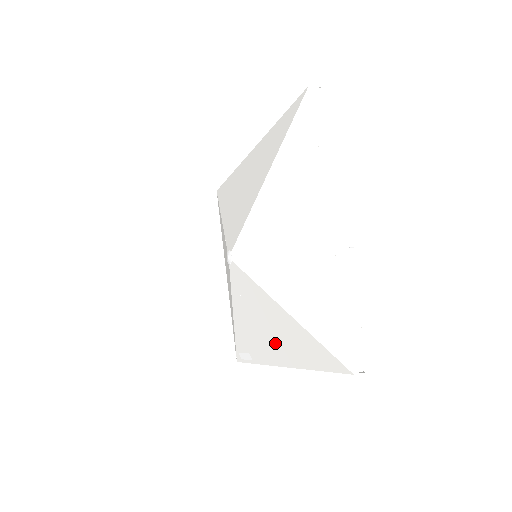
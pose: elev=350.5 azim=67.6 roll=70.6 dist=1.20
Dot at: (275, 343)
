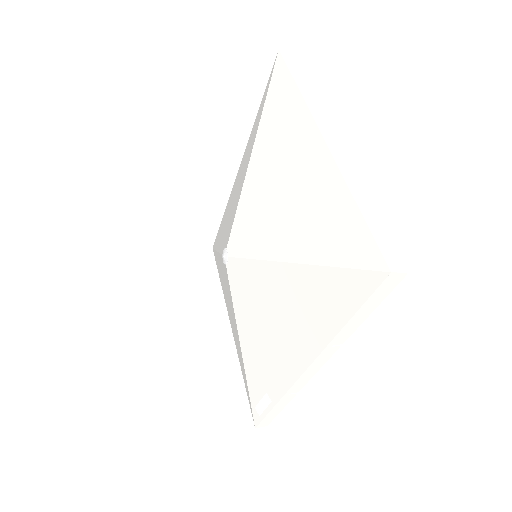
Dot at: (292, 335)
